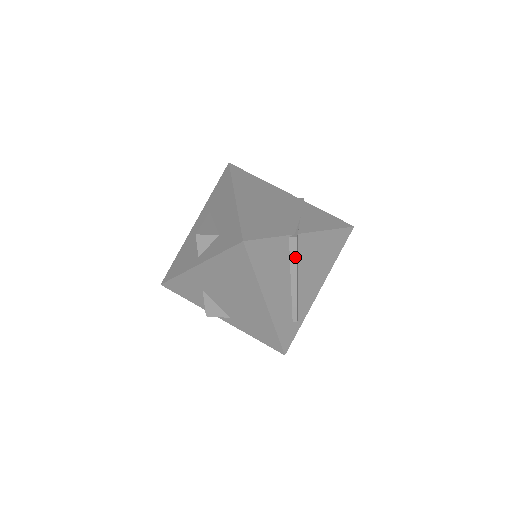
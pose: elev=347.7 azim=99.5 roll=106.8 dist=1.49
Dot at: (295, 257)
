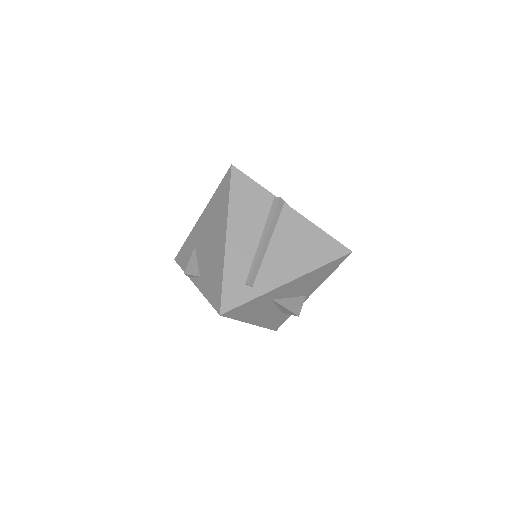
Dot at: (272, 215)
